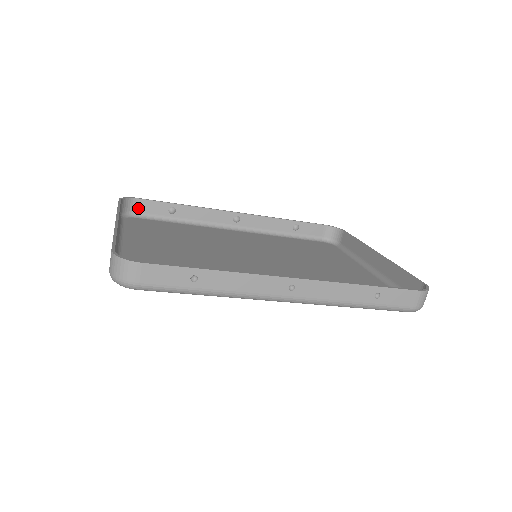
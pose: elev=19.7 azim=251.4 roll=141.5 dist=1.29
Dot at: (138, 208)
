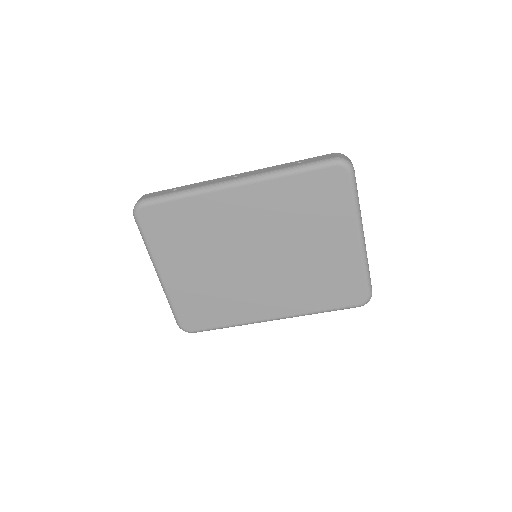
Dot at: occluded
